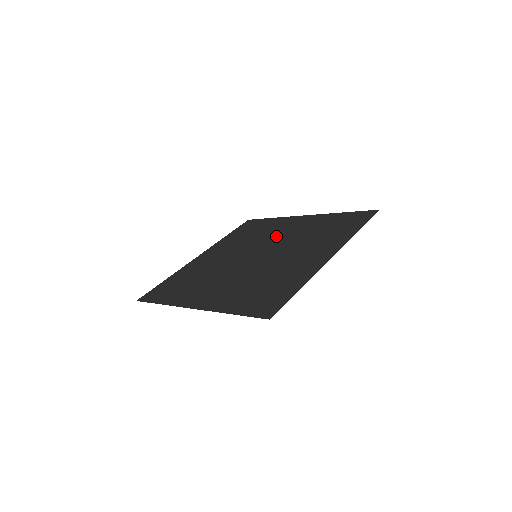
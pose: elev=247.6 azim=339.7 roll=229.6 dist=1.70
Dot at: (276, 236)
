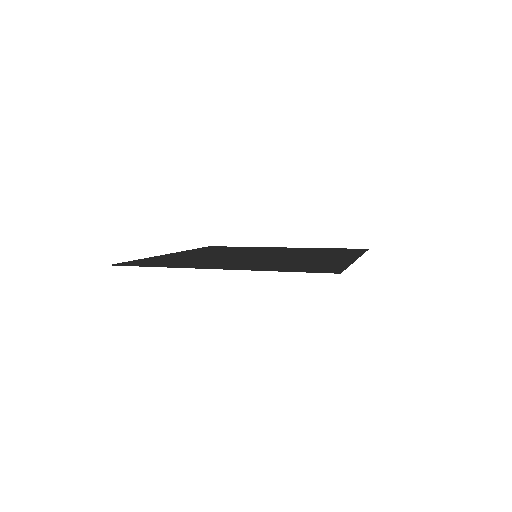
Dot at: (265, 251)
